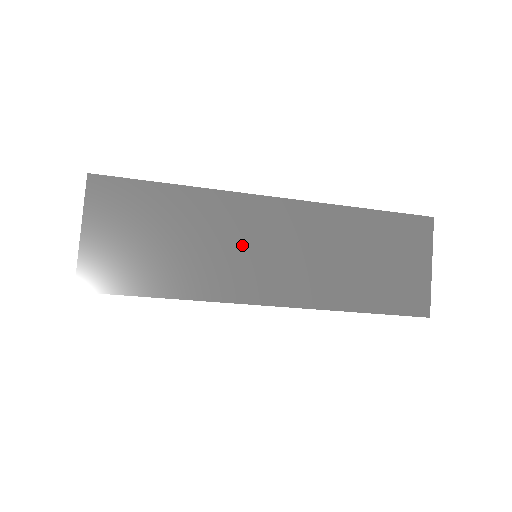
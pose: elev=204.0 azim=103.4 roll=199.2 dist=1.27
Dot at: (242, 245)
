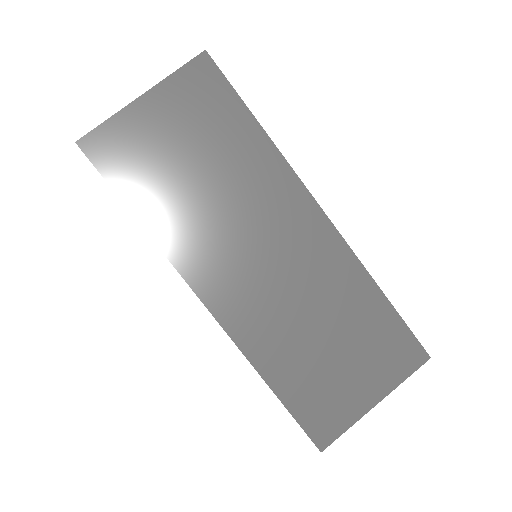
Dot at: occluded
